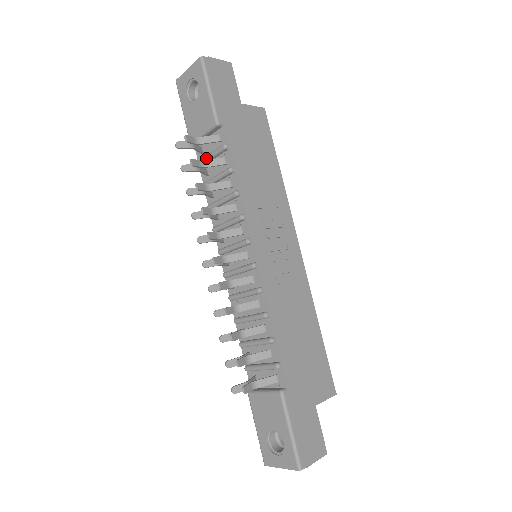
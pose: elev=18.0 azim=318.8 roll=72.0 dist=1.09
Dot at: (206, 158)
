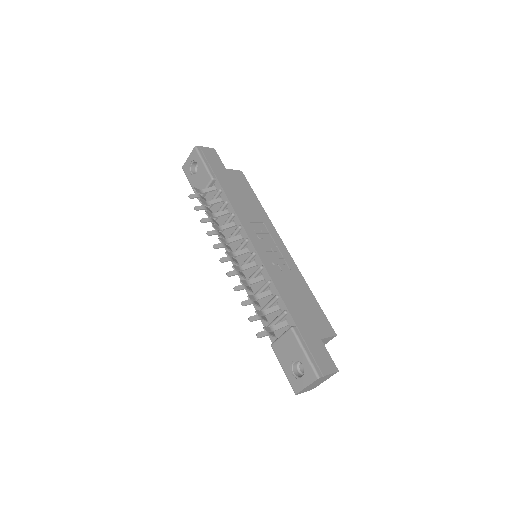
Dot at: occluded
